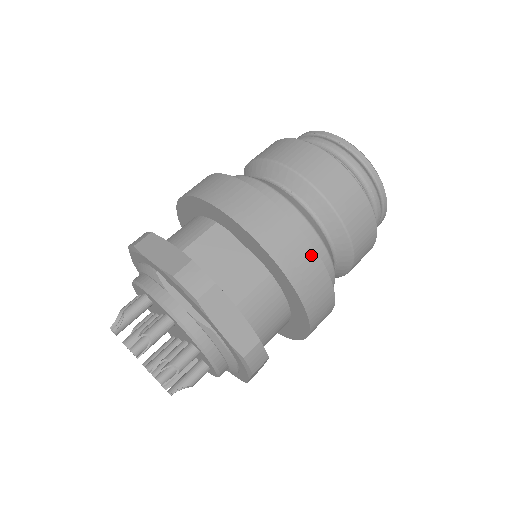
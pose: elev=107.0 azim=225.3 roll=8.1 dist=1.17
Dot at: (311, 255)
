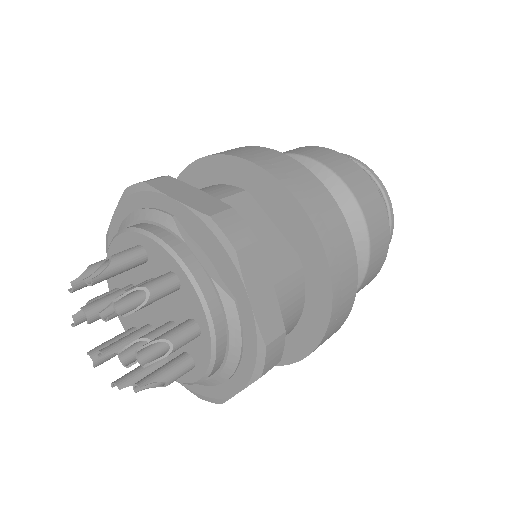
Dot at: (350, 249)
